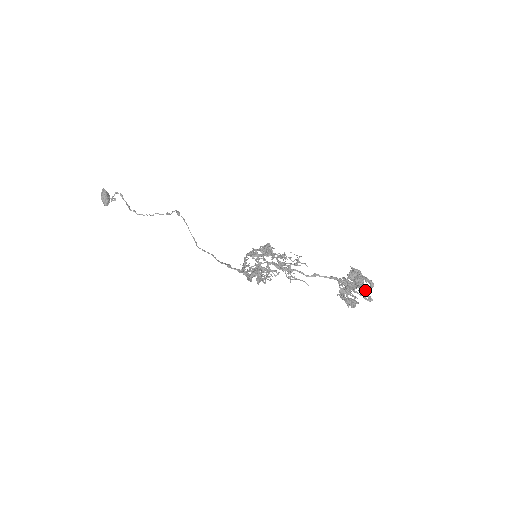
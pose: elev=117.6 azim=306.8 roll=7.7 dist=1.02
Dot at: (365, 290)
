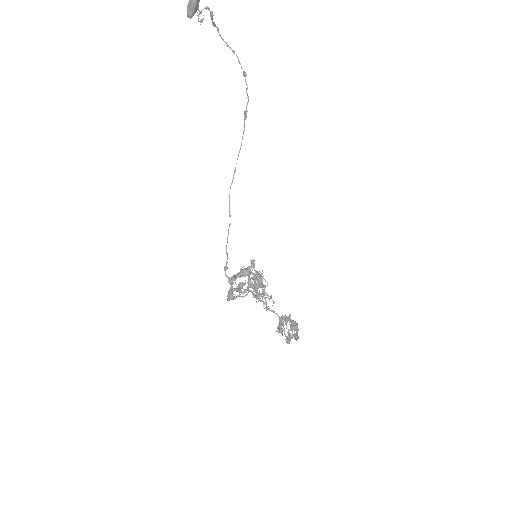
Dot at: (289, 341)
